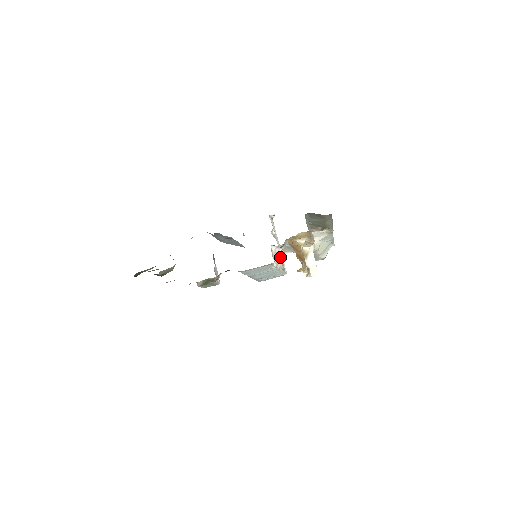
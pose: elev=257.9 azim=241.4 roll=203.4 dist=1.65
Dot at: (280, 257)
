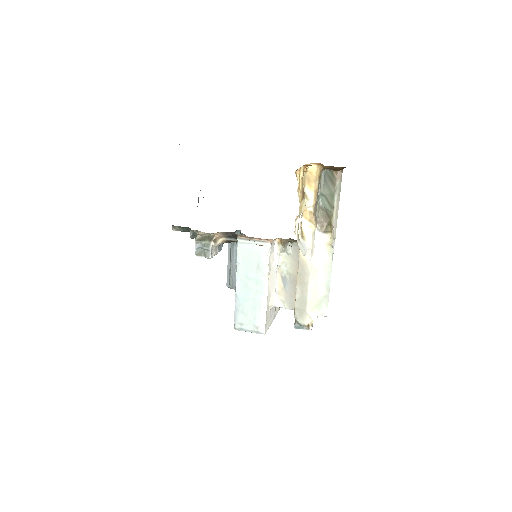
Dot at: (273, 284)
